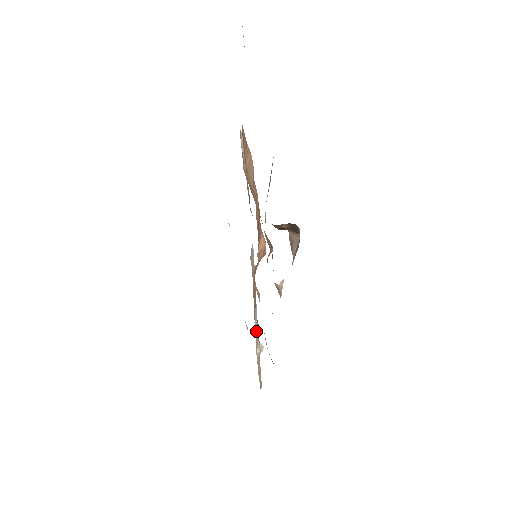
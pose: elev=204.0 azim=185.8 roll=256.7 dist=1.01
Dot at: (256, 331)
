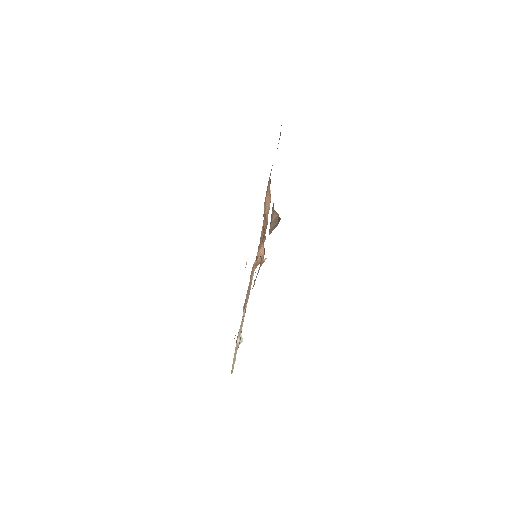
Dot at: (241, 323)
